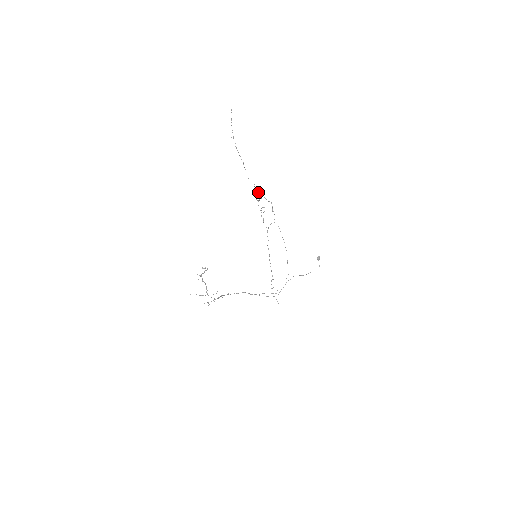
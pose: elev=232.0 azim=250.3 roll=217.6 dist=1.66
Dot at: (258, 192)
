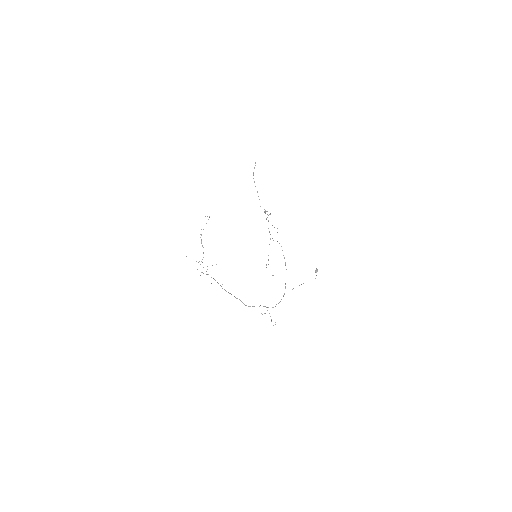
Dot at: occluded
